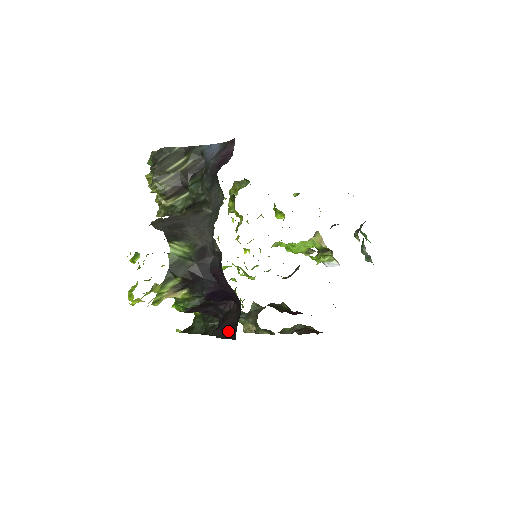
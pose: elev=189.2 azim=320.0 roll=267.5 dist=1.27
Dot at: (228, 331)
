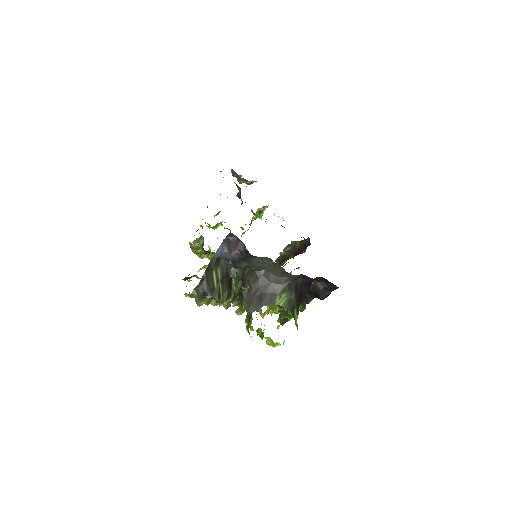
Dot at: (327, 291)
